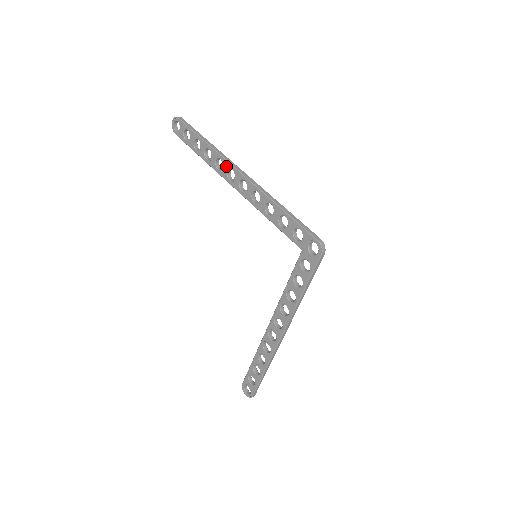
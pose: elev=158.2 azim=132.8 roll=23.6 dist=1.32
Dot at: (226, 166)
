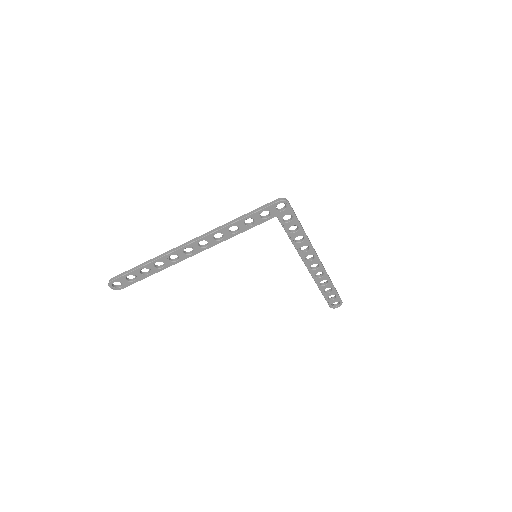
Dot at: (180, 253)
